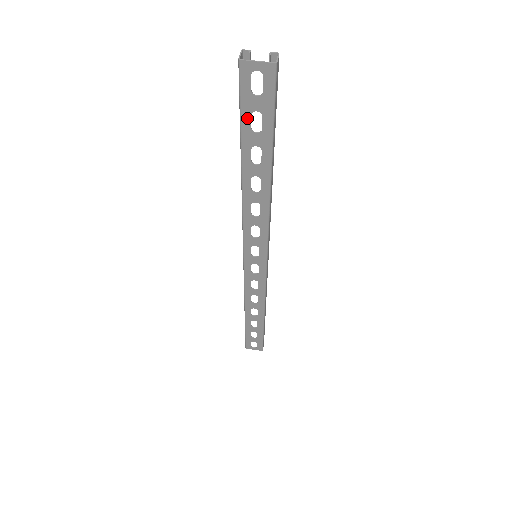
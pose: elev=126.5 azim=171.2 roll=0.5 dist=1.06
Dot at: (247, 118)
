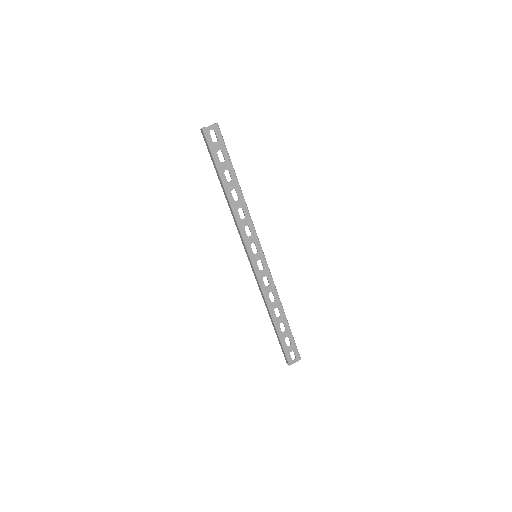
Dot at: (216, 156)
